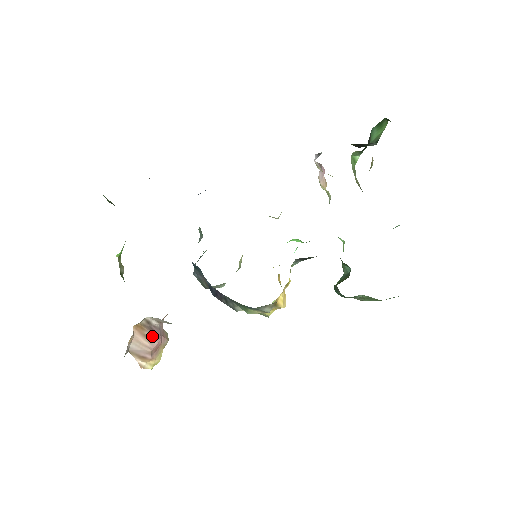
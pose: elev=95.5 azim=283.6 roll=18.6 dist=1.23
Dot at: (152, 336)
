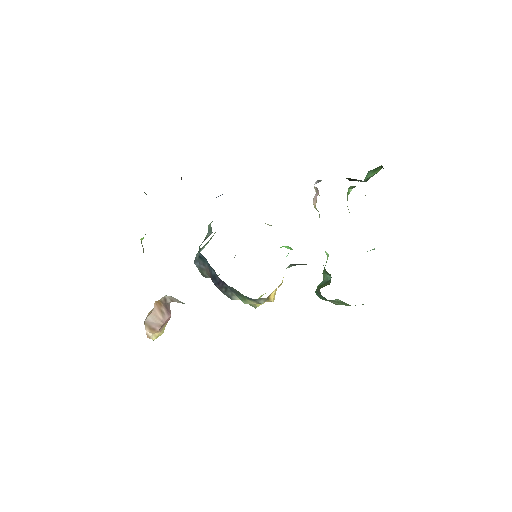
Dot at: (166, 312)
